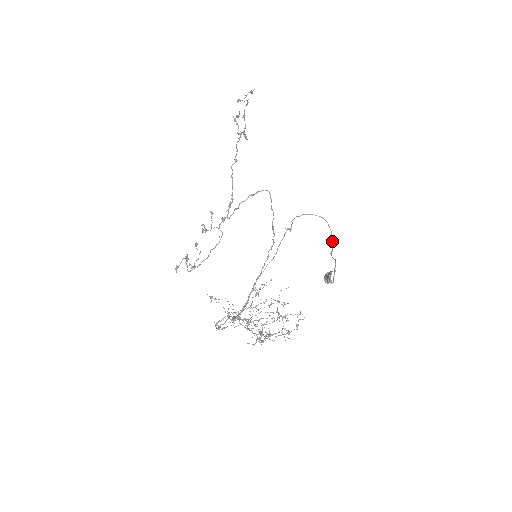
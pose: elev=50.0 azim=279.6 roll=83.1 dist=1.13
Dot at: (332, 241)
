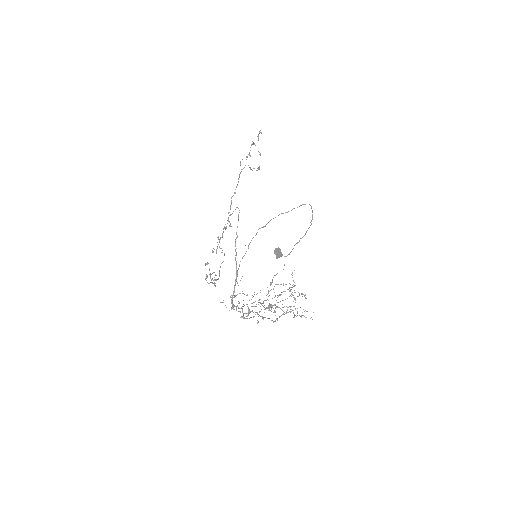
Dot at: (311, 220)
